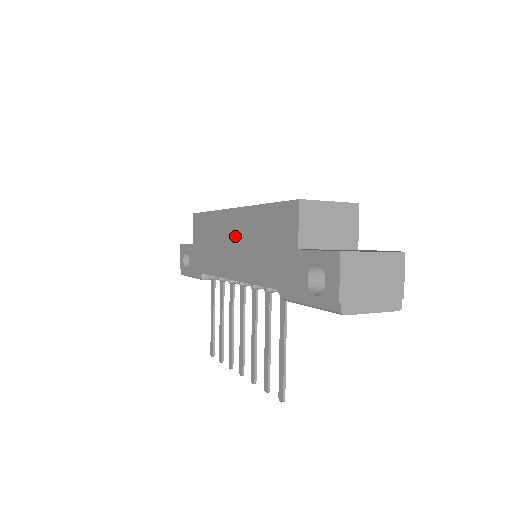
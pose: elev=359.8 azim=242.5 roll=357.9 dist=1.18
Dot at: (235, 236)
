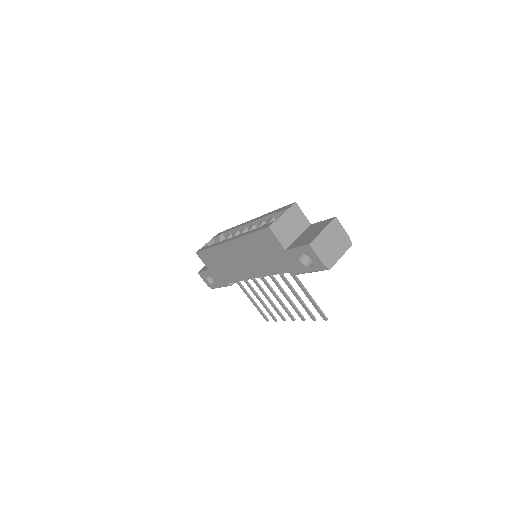
Dot at: (239, 256)
